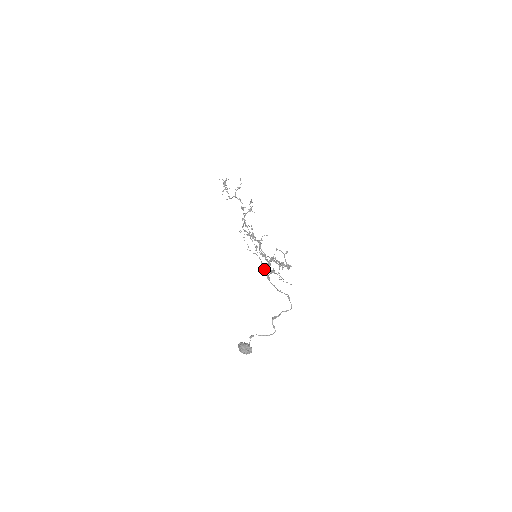
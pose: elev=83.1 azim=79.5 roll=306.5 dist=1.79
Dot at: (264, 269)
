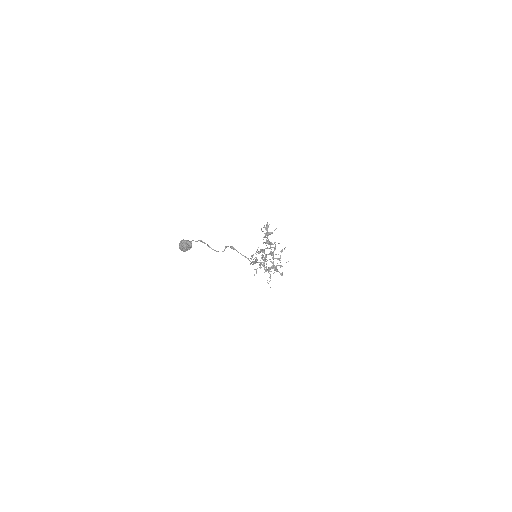
Dot at: (253, 264)
